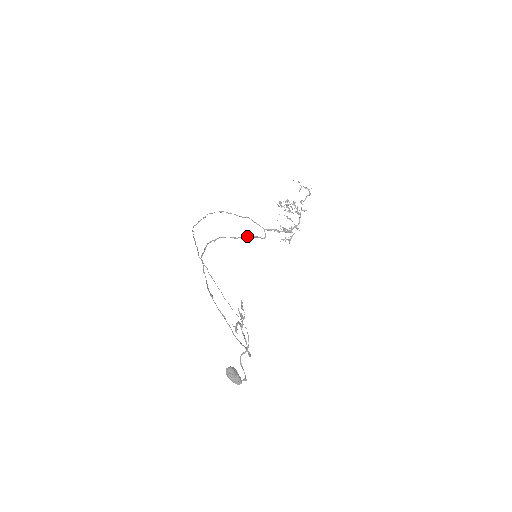
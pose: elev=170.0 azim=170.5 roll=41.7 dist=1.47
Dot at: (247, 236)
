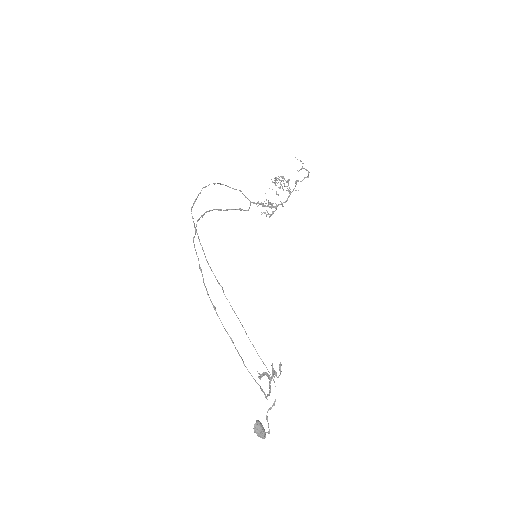
Dot at: (233, 209)
